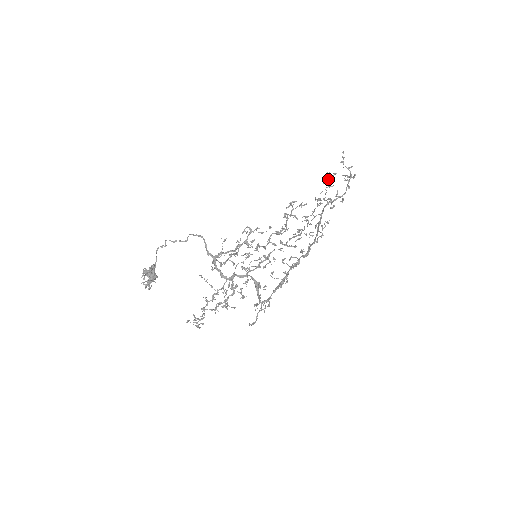
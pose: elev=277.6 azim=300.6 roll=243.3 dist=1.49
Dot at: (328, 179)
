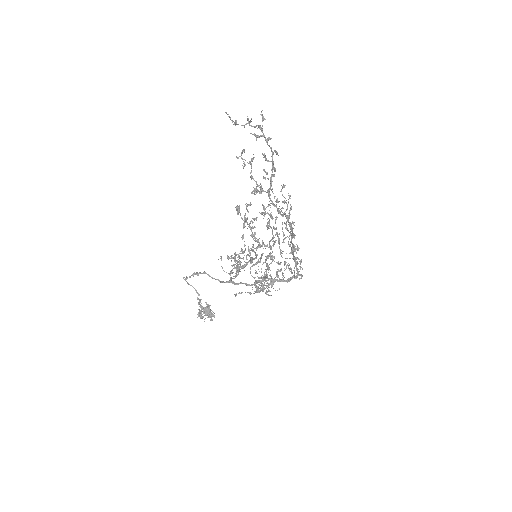
Dot at: occluded
